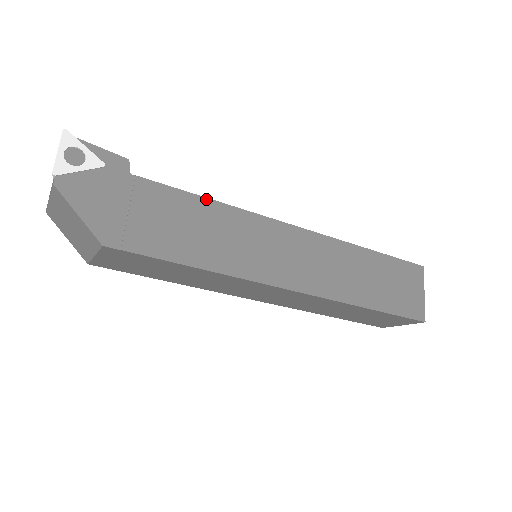
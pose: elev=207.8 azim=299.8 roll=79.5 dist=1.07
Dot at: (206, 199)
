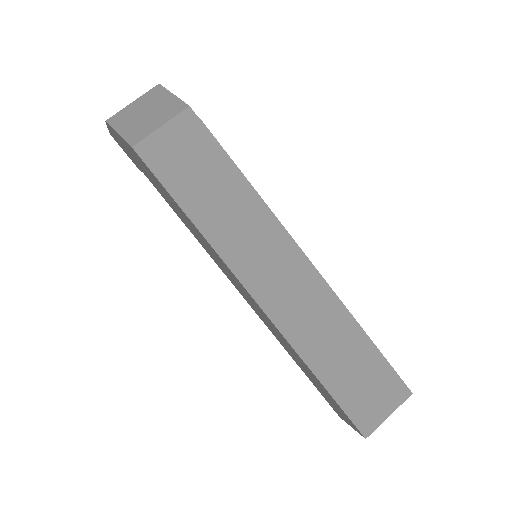
Dot at: occluded
